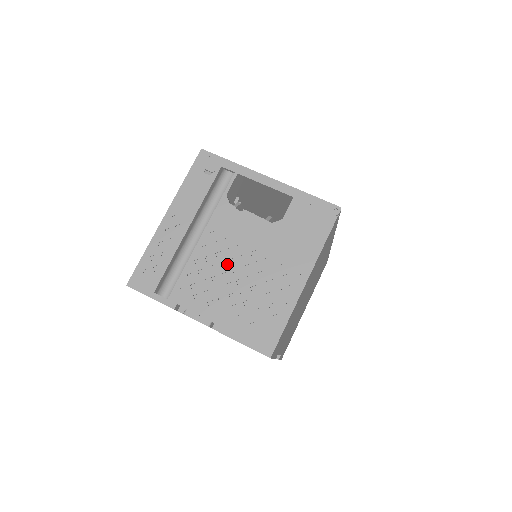
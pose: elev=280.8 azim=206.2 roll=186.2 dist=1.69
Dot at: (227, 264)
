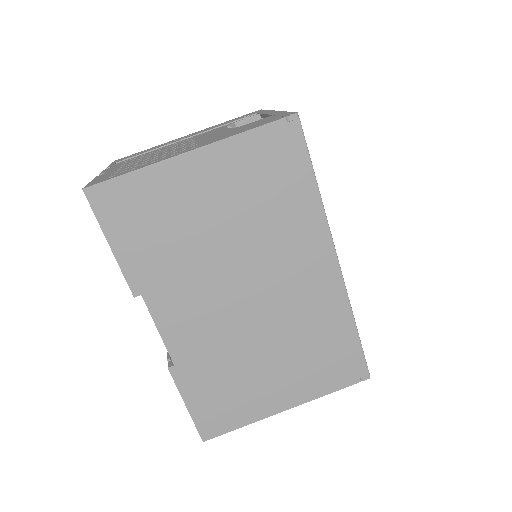
Dot at: (169, 148)
